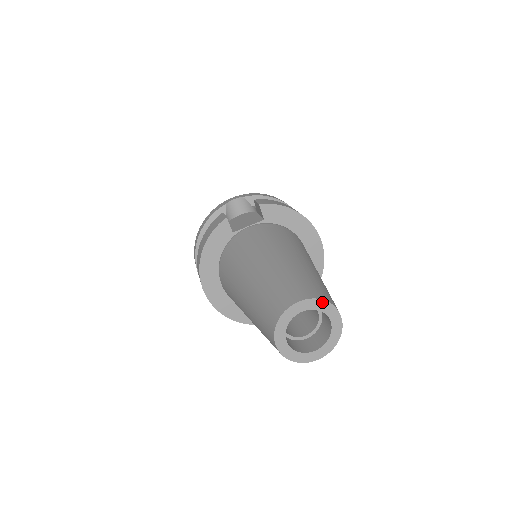
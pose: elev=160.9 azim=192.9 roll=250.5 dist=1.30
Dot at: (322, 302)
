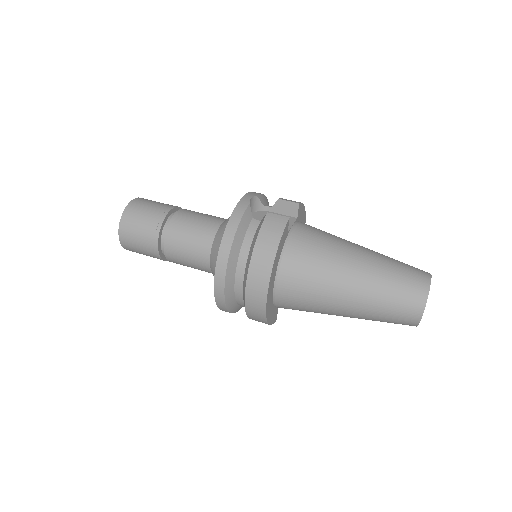
Dot at: occluded
